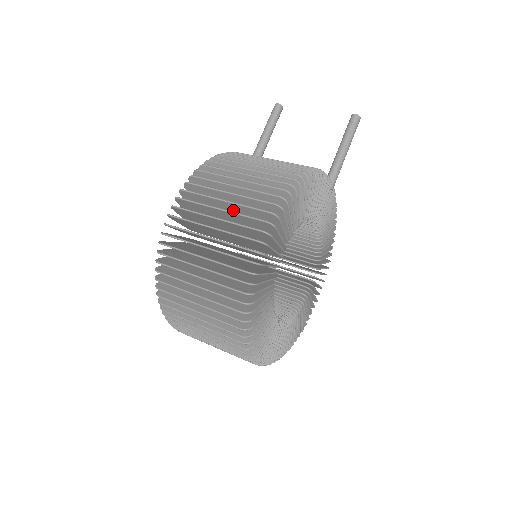
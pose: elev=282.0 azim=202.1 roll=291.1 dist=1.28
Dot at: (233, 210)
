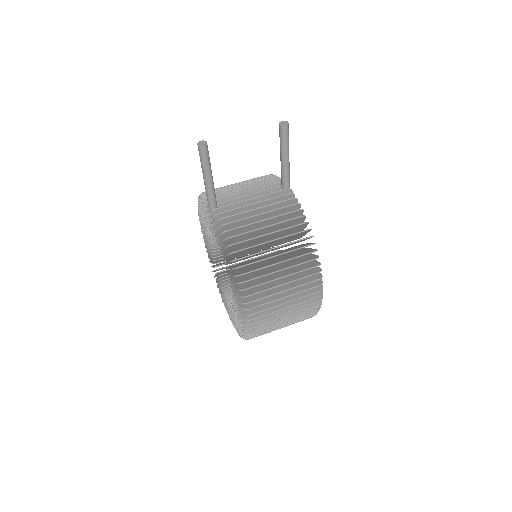
Dot at: (285, 291)
